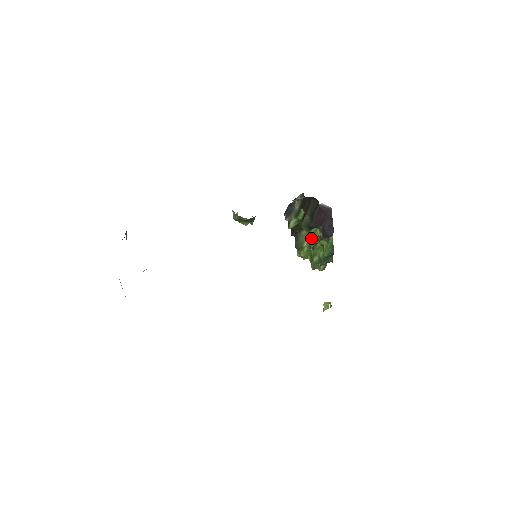
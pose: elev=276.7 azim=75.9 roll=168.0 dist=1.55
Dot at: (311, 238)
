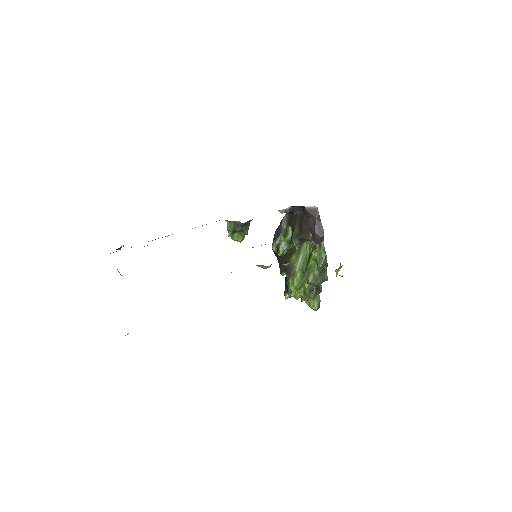
Dot at: (302, 260)
